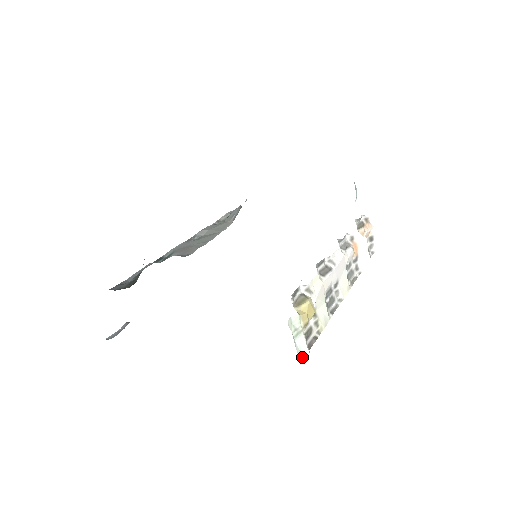
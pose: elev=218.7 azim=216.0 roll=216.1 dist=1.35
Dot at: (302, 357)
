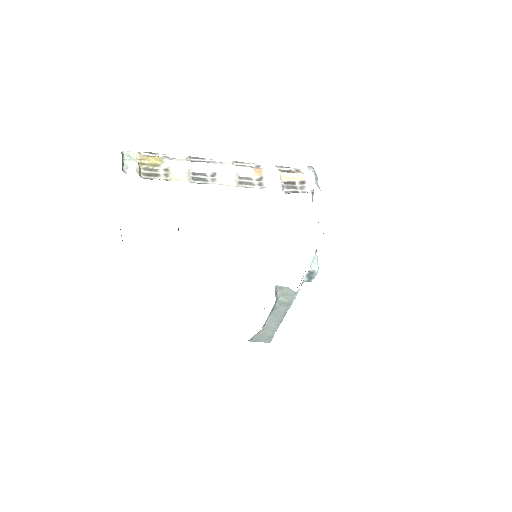
Dot at: (129, 172)
